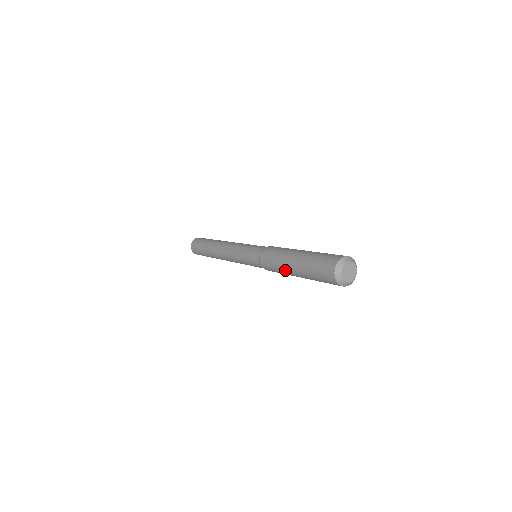
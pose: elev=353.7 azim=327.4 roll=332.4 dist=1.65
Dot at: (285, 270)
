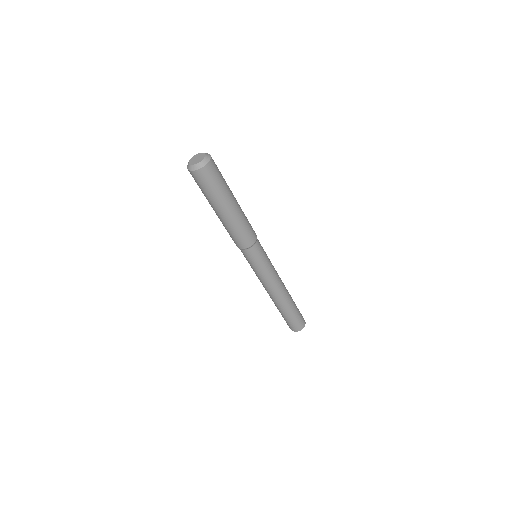
Dot at: (229, 222)
